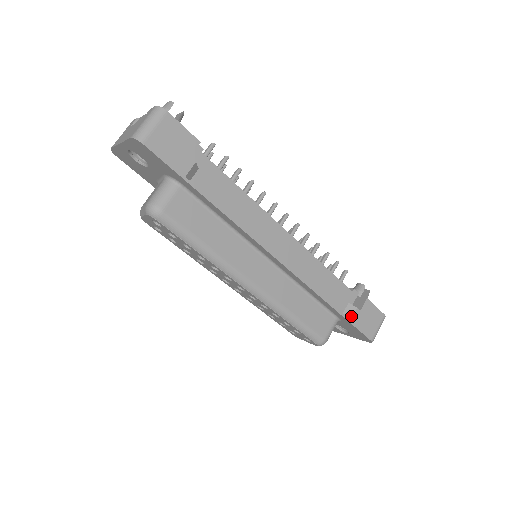
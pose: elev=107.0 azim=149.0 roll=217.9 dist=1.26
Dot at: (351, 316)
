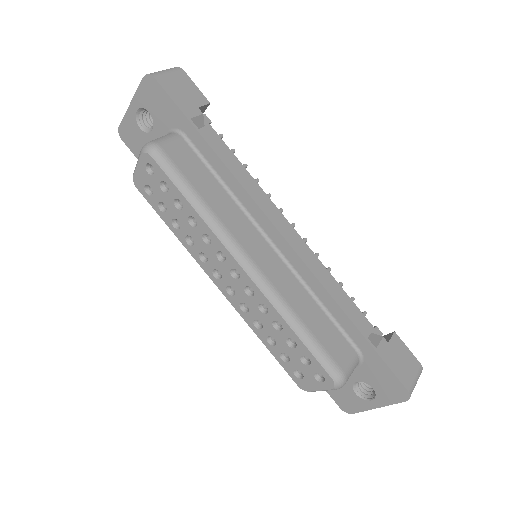
Dot at: (376, 344)
